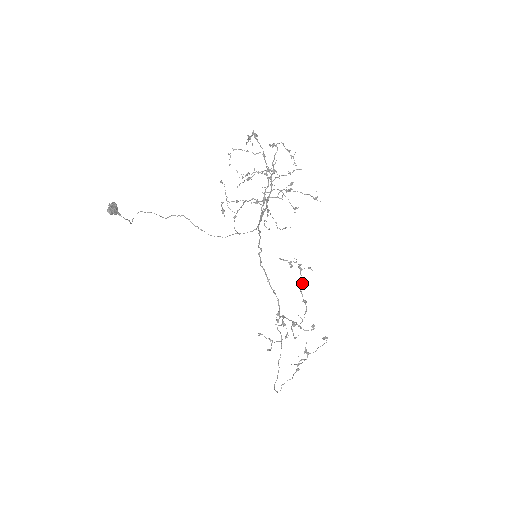
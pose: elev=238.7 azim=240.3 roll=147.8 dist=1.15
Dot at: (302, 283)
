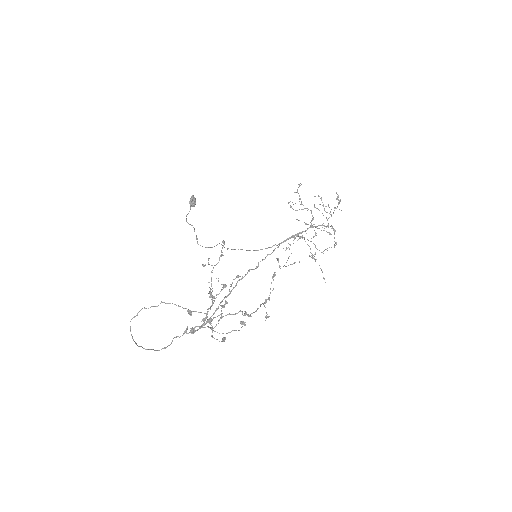
Dot at: occluded
